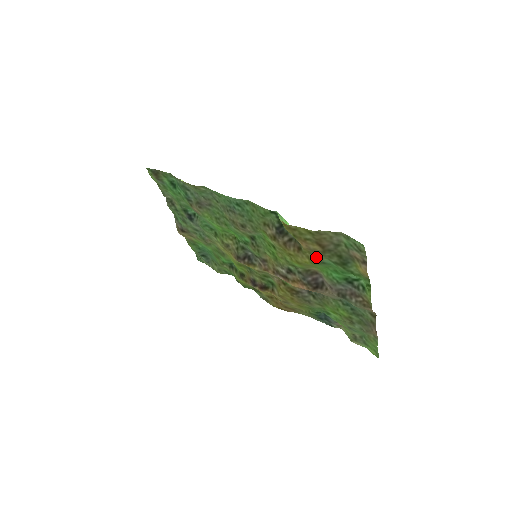
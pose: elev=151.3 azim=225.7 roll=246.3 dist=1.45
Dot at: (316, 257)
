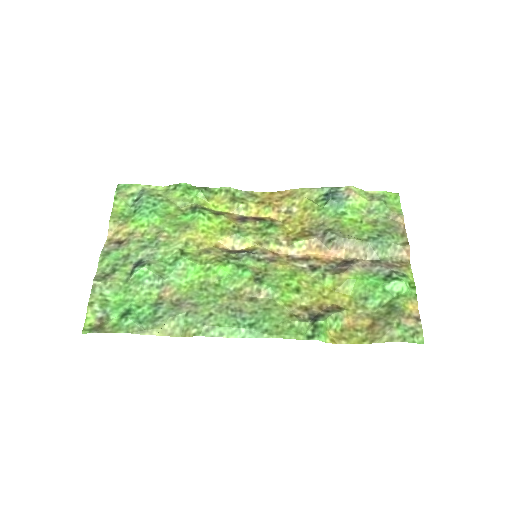
Dot at: (360, 308)
